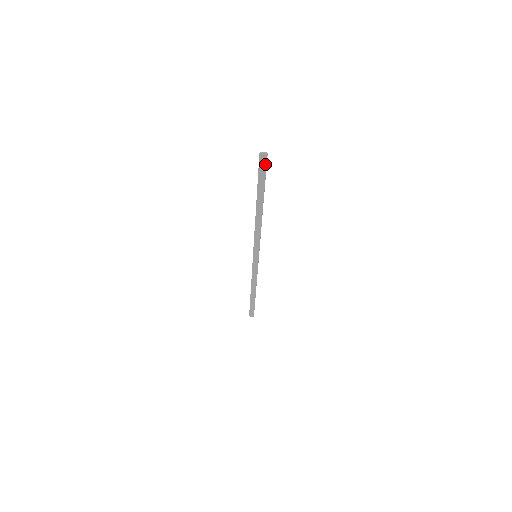
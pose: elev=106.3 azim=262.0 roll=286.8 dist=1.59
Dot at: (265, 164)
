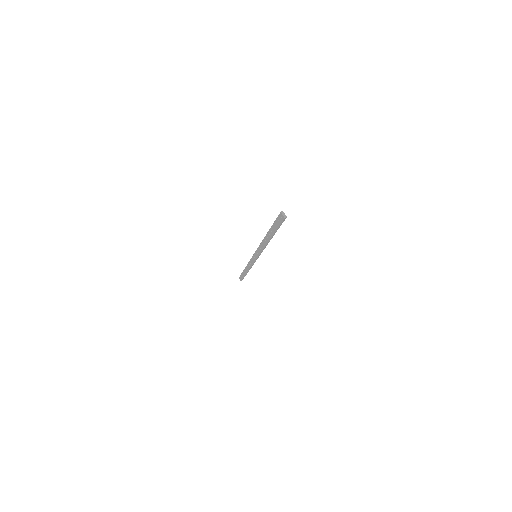
Dot at: (282, 221)
